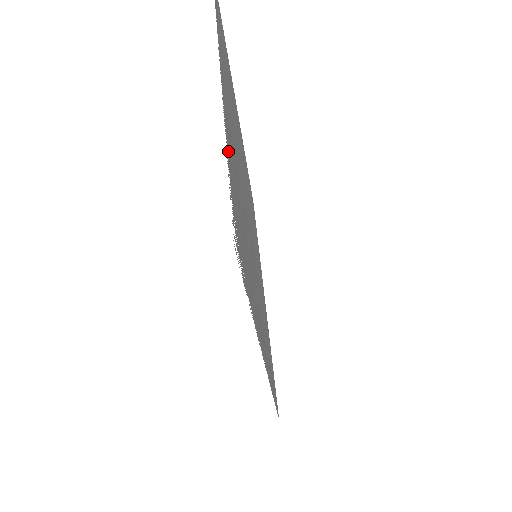
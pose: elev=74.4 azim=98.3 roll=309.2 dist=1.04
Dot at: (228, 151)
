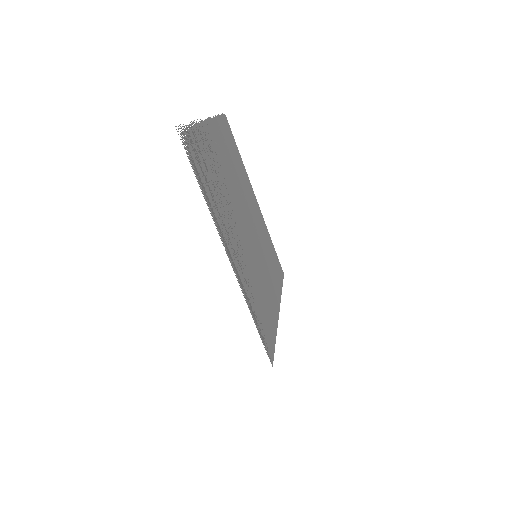
Dot at: (195, 128)
